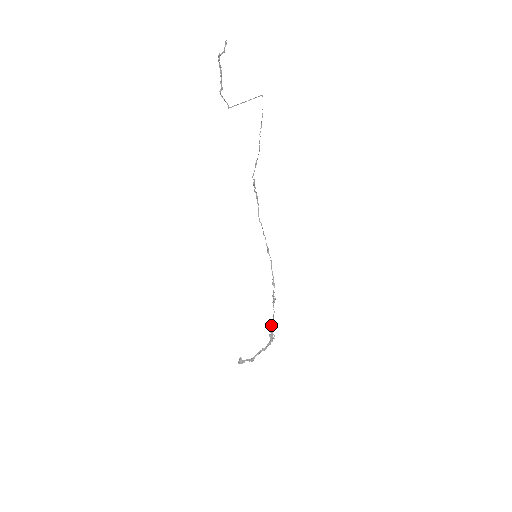
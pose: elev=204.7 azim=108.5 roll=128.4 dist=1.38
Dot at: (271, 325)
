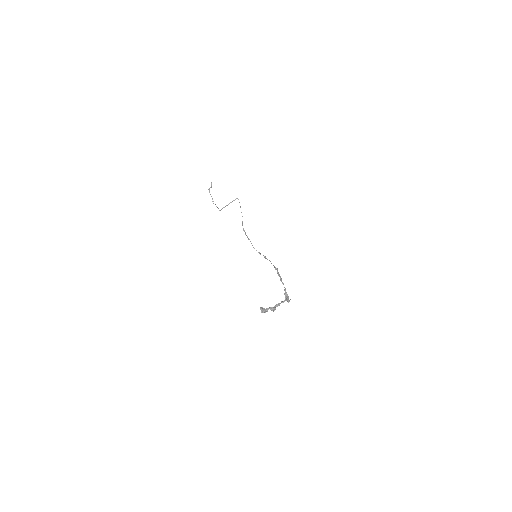
Dot at: occluded
